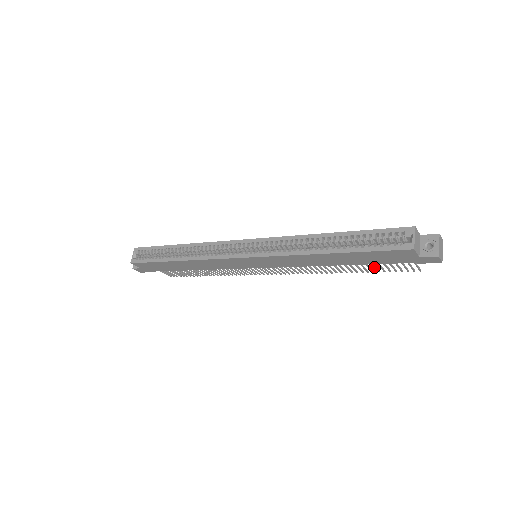
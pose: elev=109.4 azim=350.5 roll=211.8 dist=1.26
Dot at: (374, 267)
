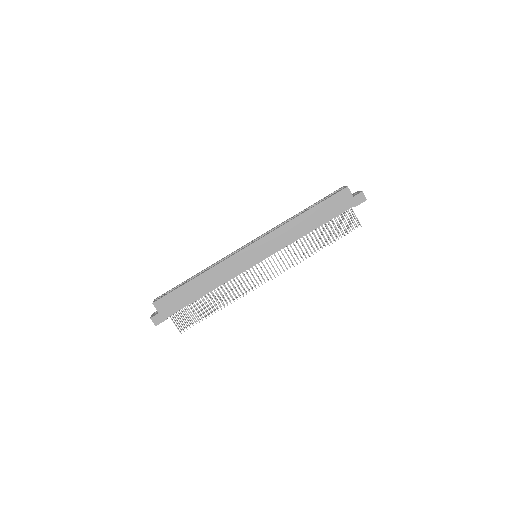
Dot at: (334, 232)
